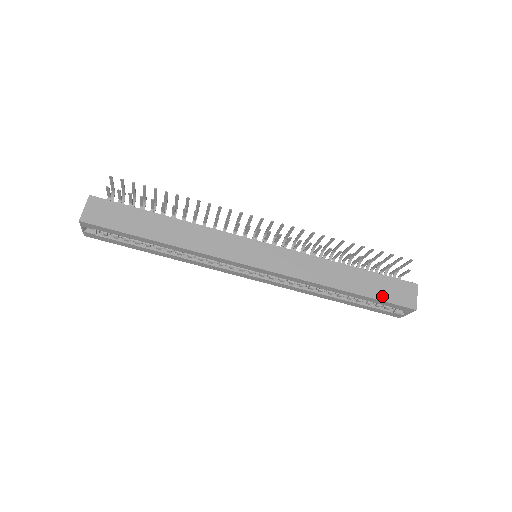
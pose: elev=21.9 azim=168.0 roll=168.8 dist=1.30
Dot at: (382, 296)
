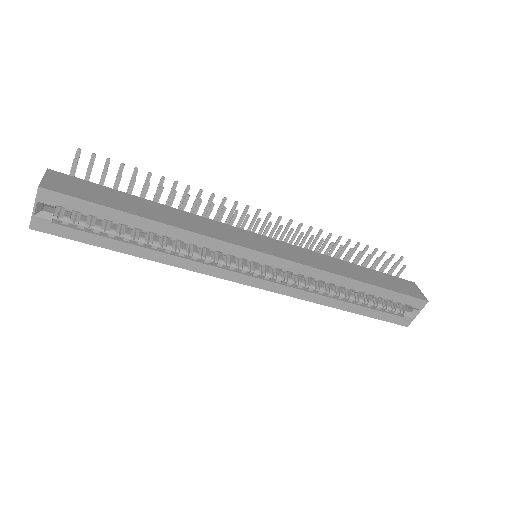
Dot at: (394, 288)
